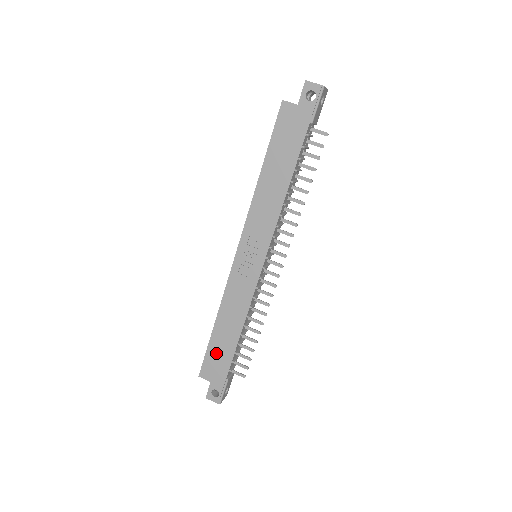
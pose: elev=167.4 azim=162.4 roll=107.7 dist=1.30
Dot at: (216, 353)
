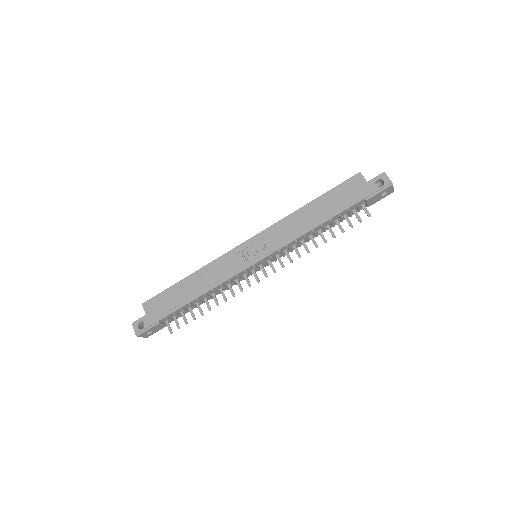
Dot at: (169, 297)
